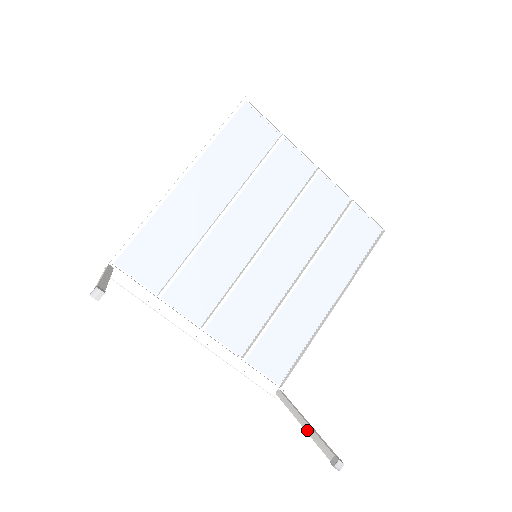
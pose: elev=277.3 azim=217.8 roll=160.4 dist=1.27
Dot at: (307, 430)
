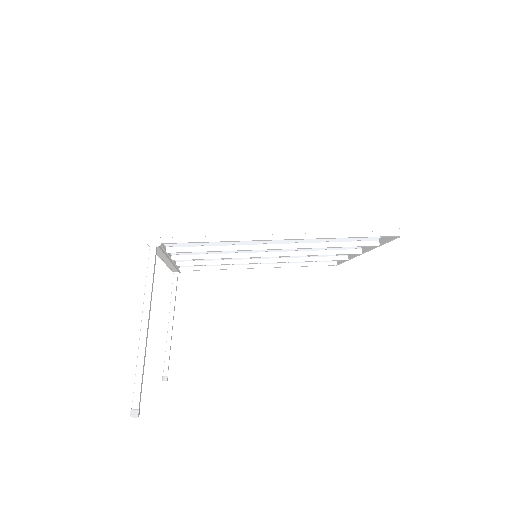
Dot at: (168, 338)
